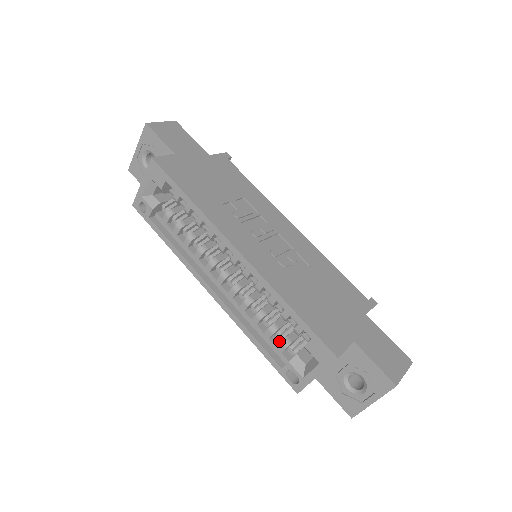
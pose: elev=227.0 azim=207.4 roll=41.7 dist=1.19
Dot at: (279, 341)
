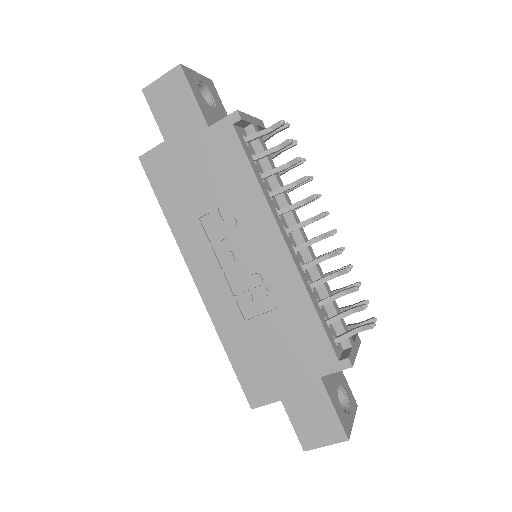
Dot at: occluded
